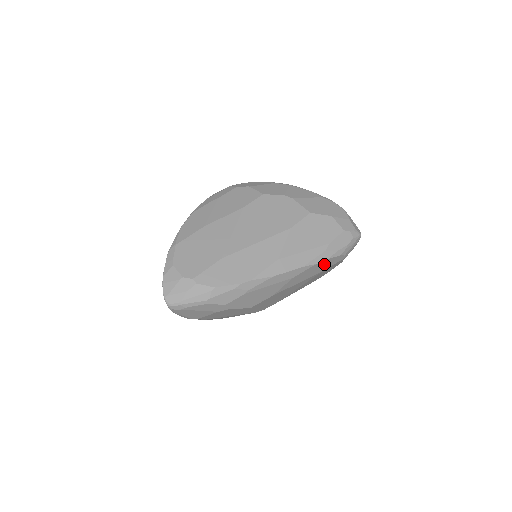
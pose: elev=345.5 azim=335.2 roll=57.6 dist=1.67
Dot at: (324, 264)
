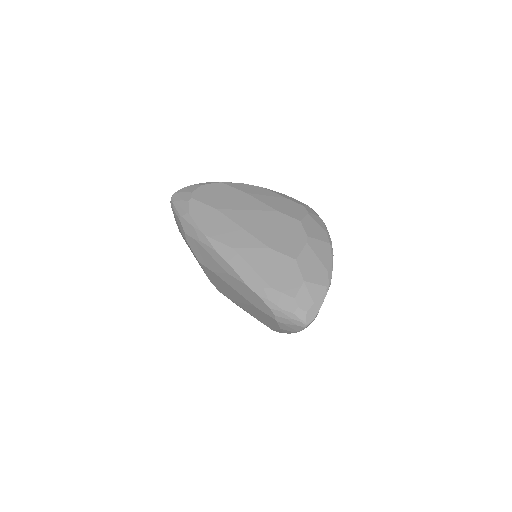
Dot at: (255, 298)
